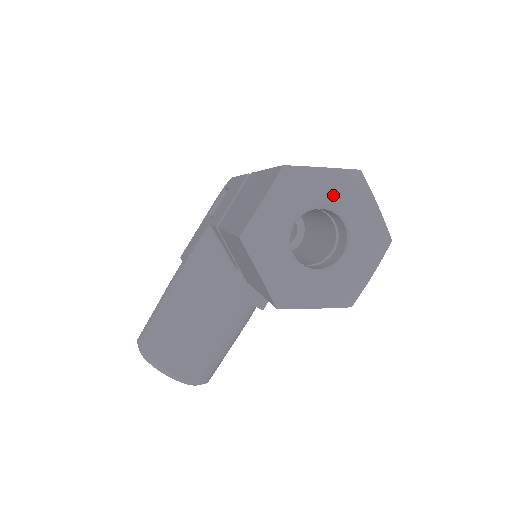
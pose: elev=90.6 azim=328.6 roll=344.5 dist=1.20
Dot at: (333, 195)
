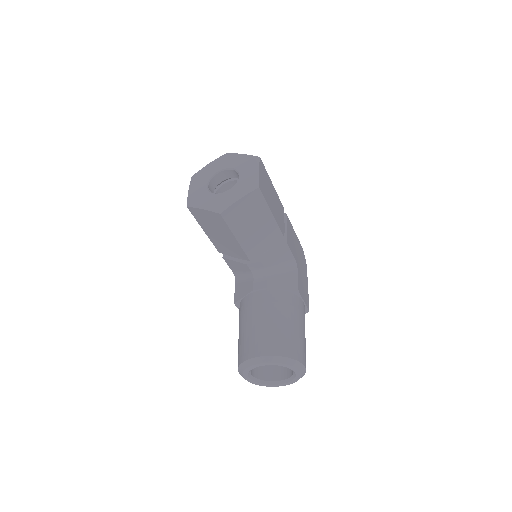
Dot at: (219, 167)
